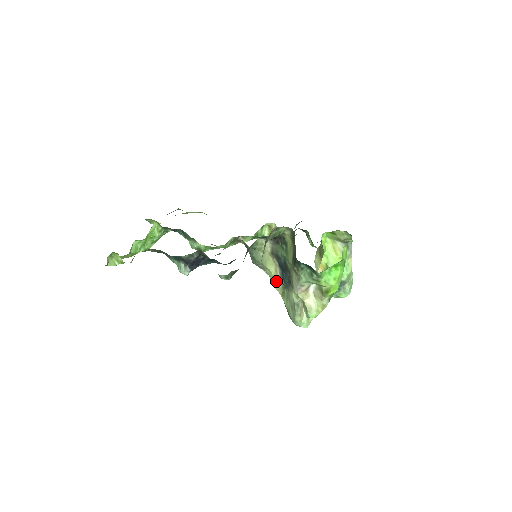
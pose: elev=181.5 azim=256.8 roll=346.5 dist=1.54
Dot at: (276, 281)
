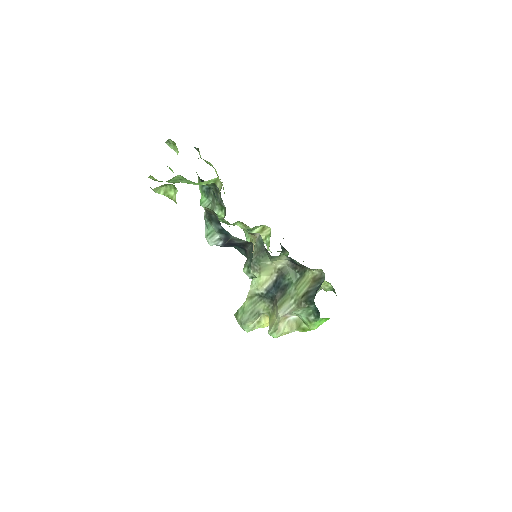
Dot at: (258, 287)
